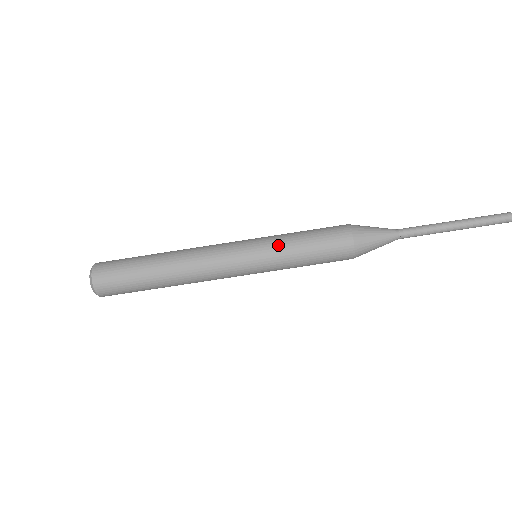
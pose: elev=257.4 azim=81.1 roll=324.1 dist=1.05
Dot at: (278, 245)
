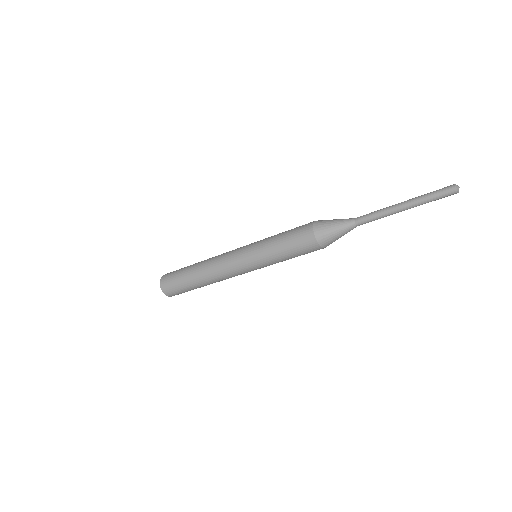
Dot at: (263, 249)
